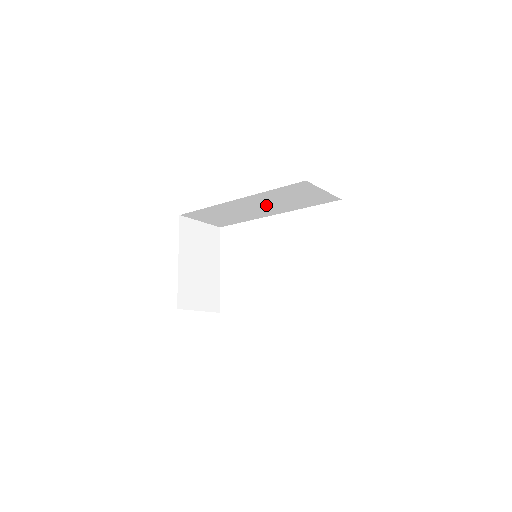
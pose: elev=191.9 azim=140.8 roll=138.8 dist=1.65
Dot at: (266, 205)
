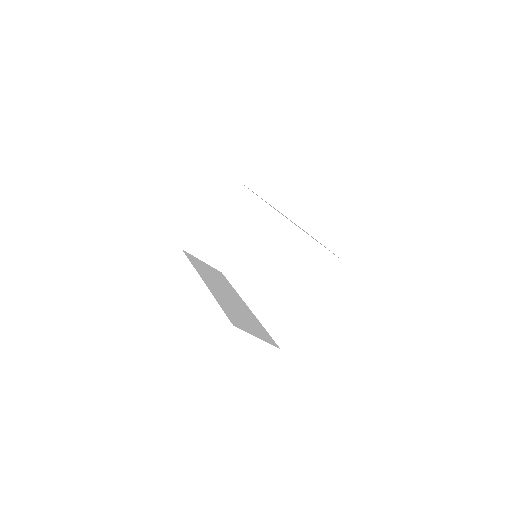
Dot at: occluded
